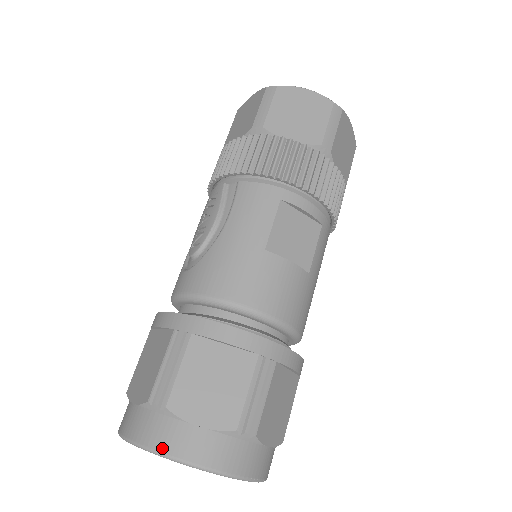
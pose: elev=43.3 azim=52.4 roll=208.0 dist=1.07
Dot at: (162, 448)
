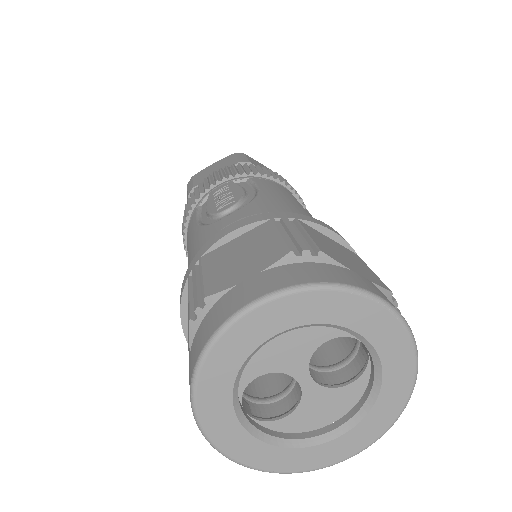
Dot at: (343, 281)
